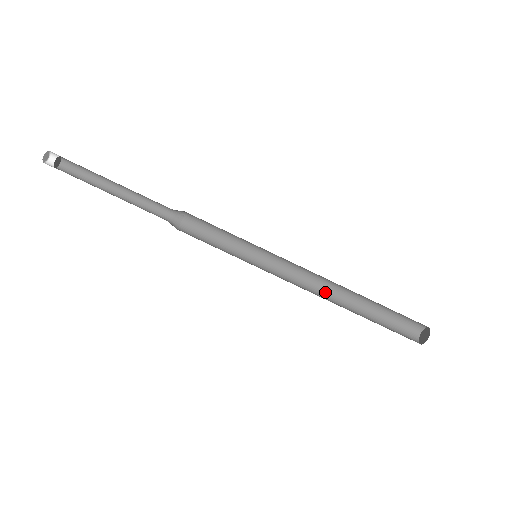
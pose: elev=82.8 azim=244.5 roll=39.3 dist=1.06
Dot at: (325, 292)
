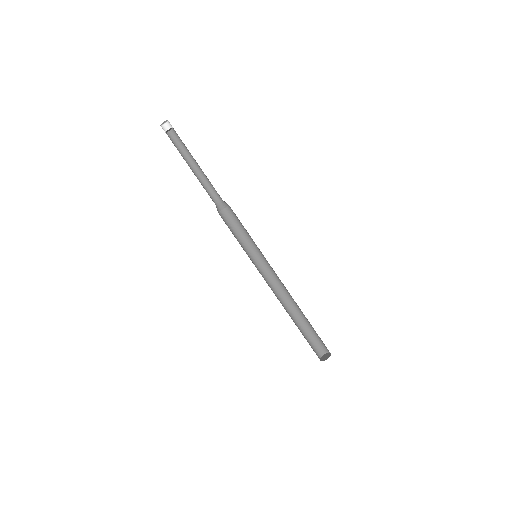
Dot at: (282, 301)
